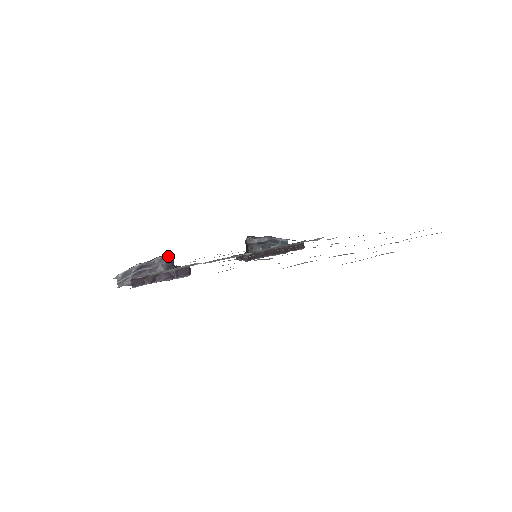
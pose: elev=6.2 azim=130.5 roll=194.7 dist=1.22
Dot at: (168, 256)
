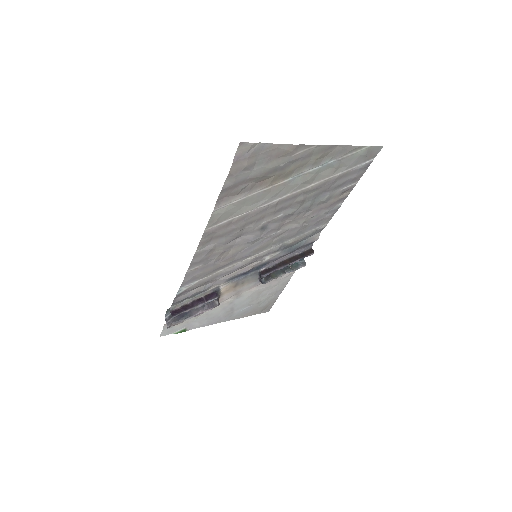
Dot at: occluded
